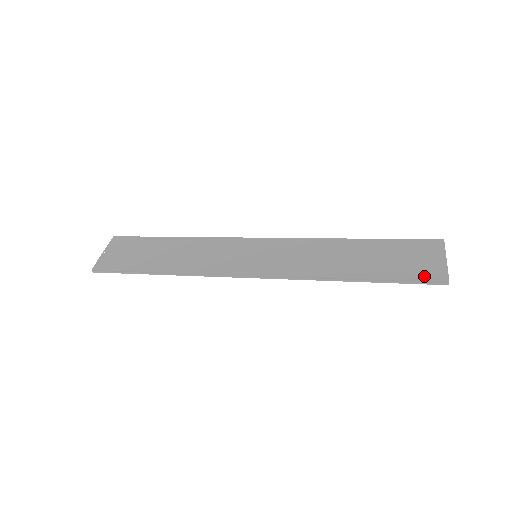
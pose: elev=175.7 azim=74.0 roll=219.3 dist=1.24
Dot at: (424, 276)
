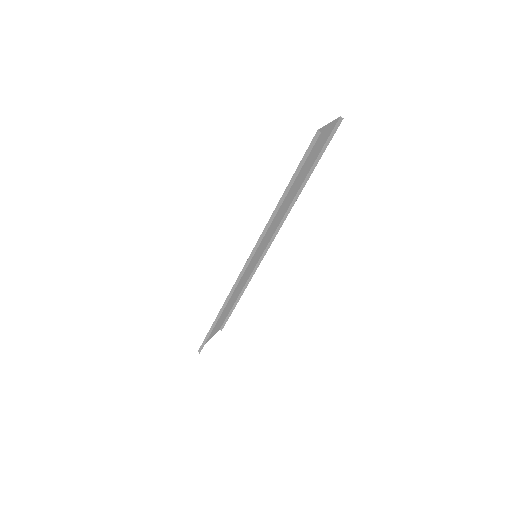
Dot at: (309, 147)
